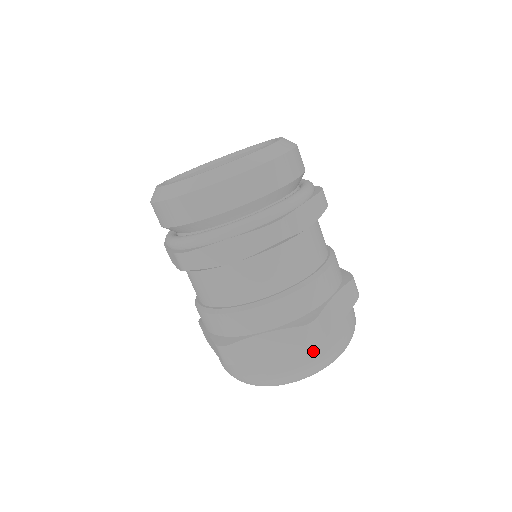
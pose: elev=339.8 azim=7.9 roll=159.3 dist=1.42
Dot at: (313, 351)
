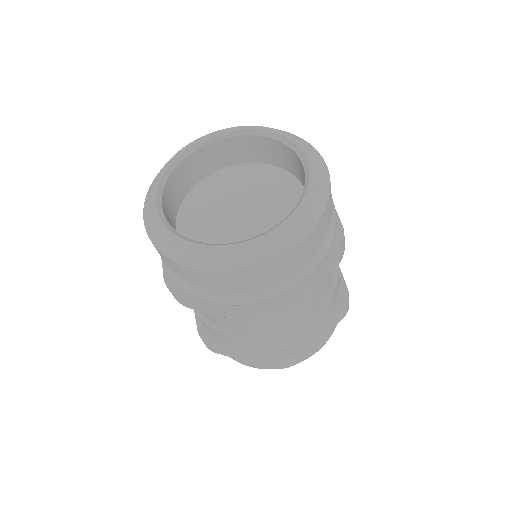
Dot at: occluded
